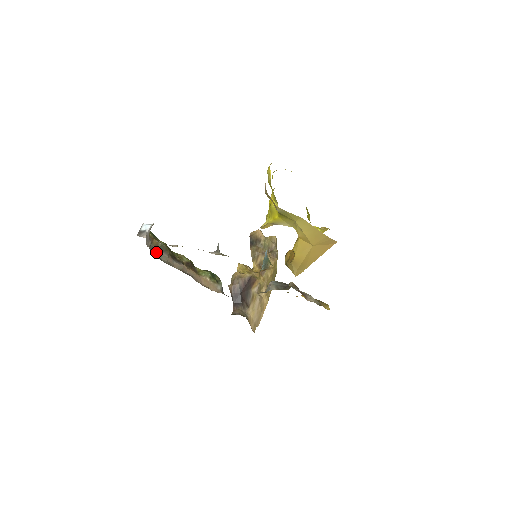
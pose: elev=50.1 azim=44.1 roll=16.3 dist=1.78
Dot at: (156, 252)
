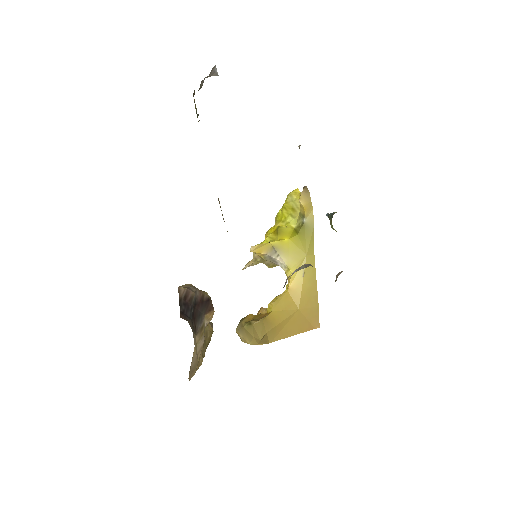
Dot at: occluded
